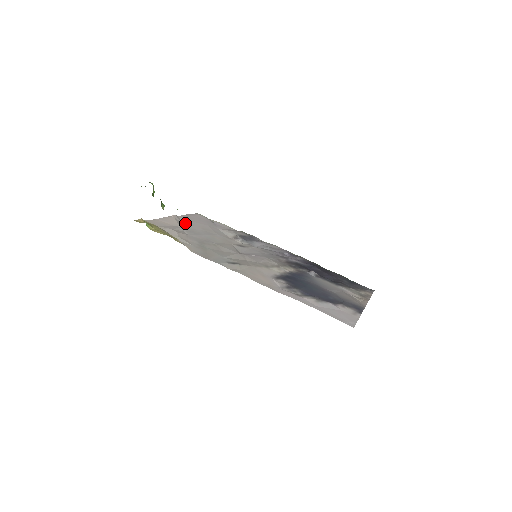
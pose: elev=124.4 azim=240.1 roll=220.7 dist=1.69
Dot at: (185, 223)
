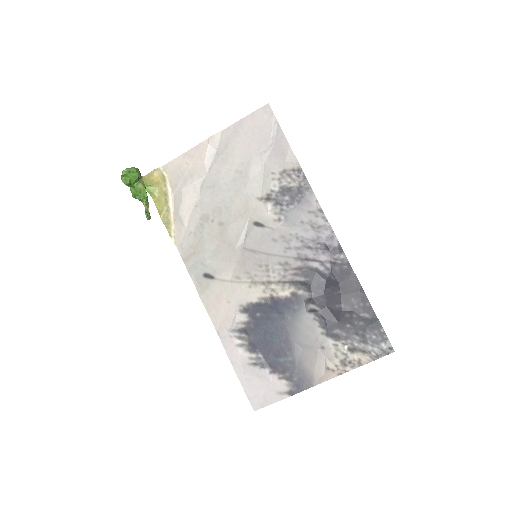
Dot at: (217, 158)
